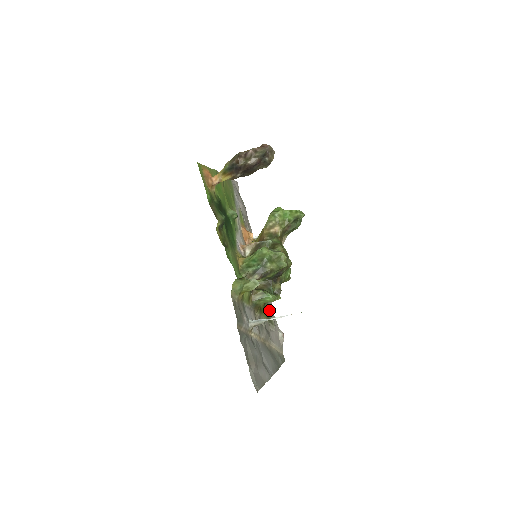
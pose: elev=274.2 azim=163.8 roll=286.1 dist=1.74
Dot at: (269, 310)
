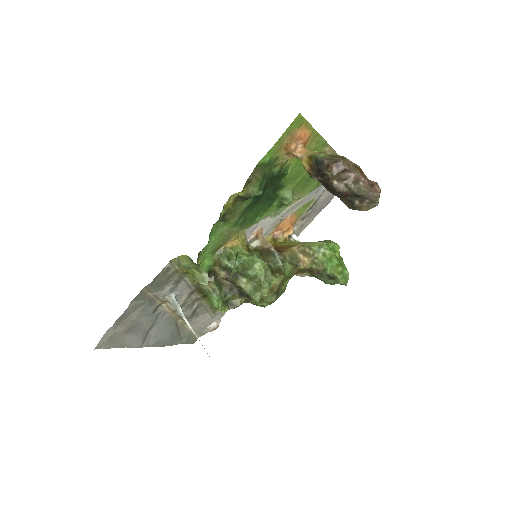
Dot at: occluded
